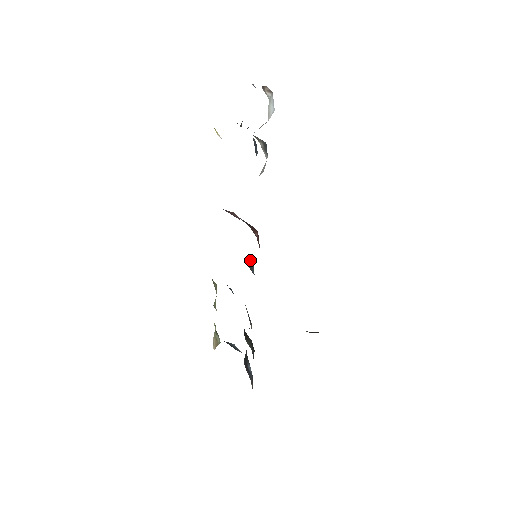
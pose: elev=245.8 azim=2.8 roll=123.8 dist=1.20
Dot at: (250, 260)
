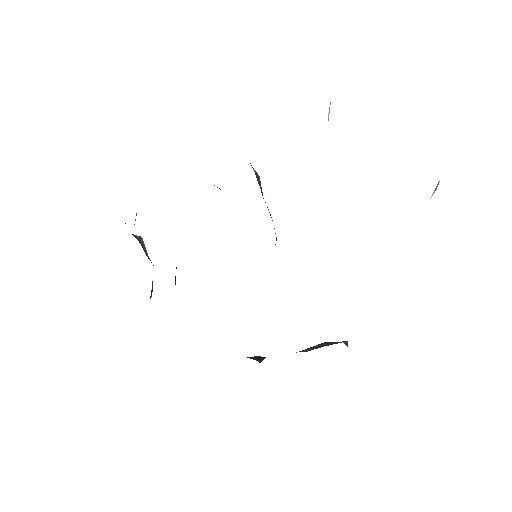
Dot at: occluded
